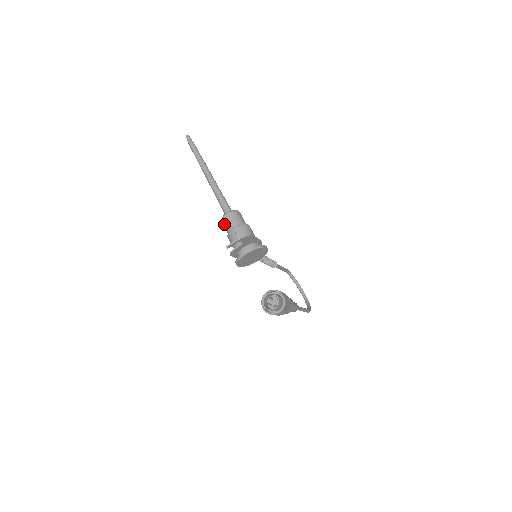
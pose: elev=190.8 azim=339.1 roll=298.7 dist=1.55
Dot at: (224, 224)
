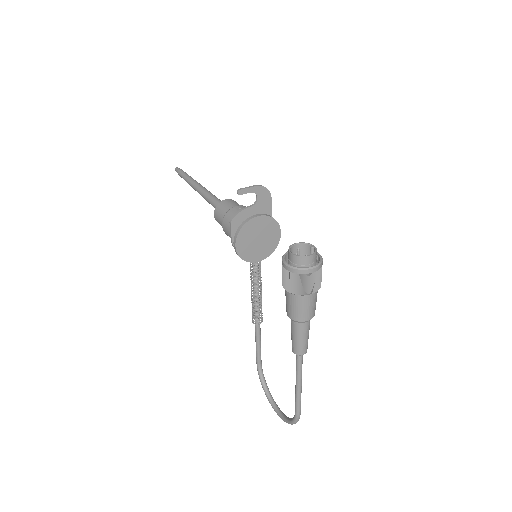
Dot at: (220, 209)
